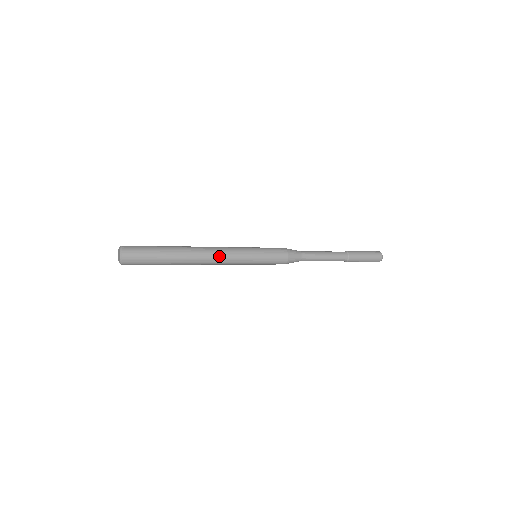
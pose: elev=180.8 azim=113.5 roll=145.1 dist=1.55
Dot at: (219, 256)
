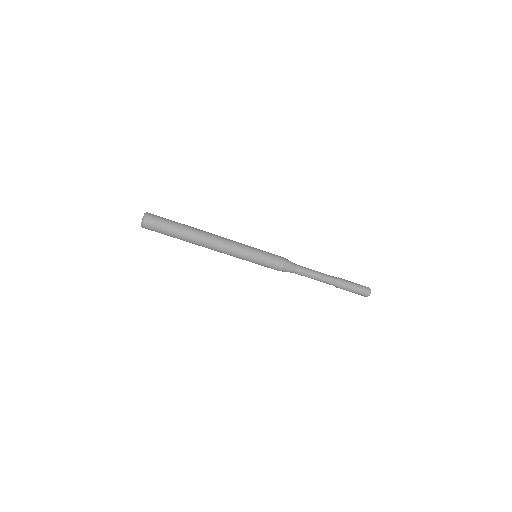
Dot at: (225, 240)
